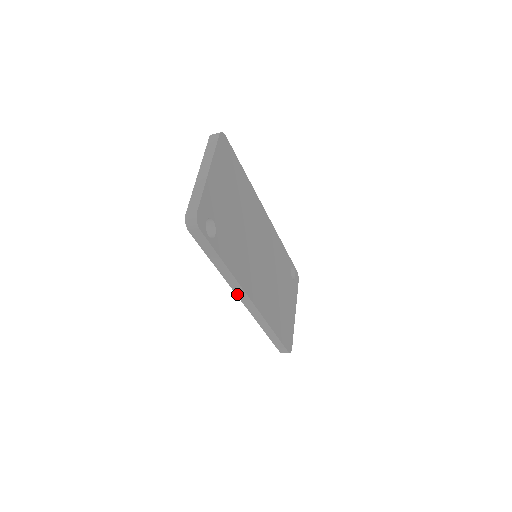
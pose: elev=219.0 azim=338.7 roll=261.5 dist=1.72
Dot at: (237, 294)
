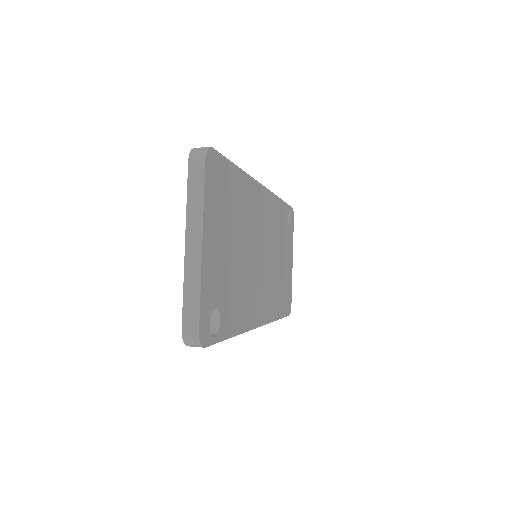
Dot at: occluded
